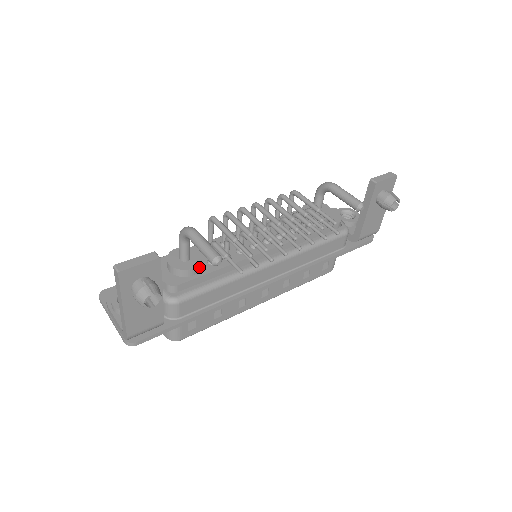
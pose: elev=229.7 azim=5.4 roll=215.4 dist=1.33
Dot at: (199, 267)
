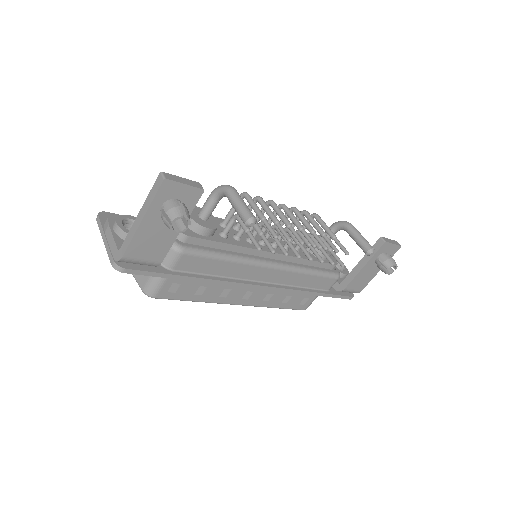
Dot at: (213, 231)
